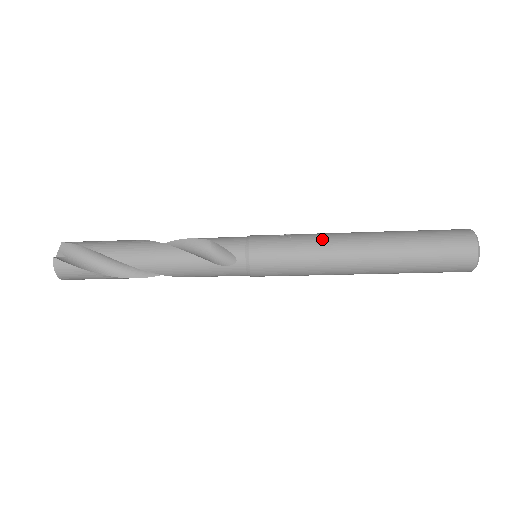
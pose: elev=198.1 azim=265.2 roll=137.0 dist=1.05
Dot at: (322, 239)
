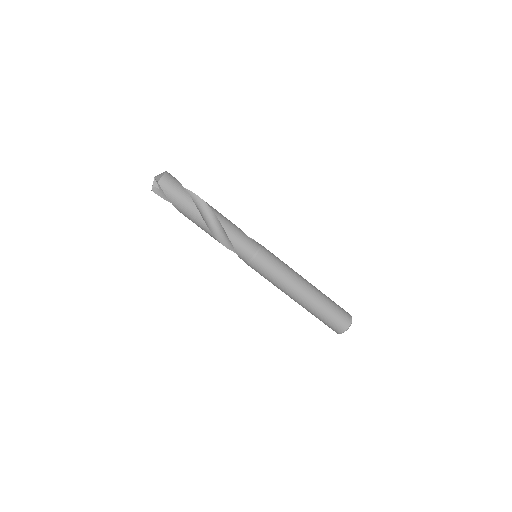
Dot at: occluded
